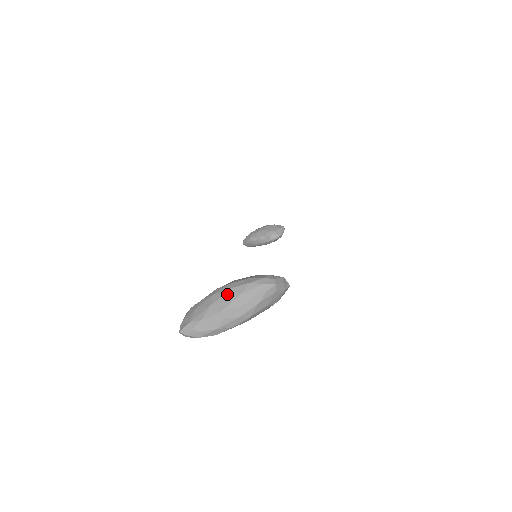
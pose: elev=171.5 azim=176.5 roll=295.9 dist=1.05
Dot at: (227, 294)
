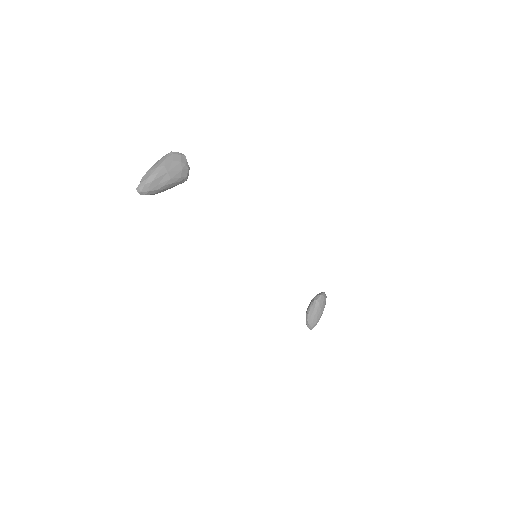
Dot at: occluded
